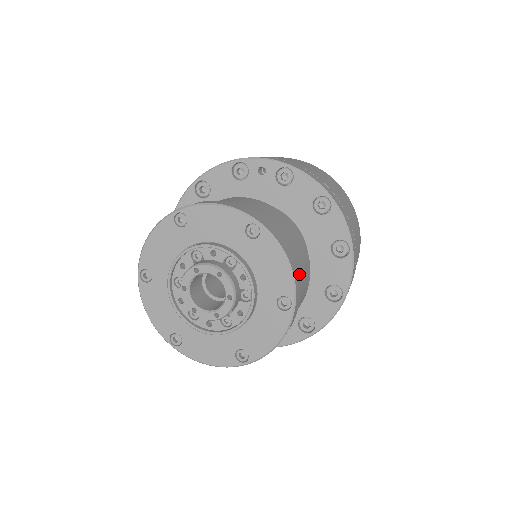
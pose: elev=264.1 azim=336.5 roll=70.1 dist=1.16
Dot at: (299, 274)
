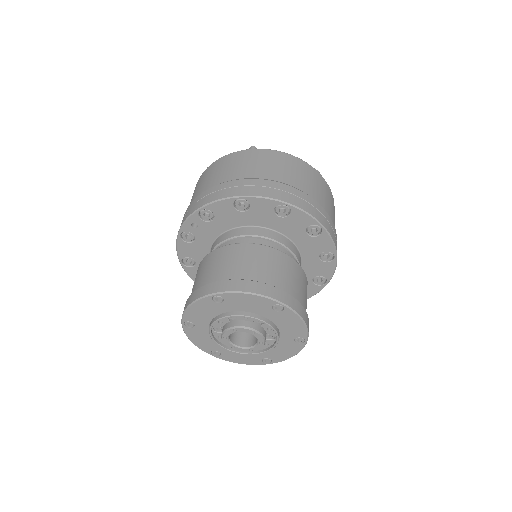
Dot at: (269, 277)
